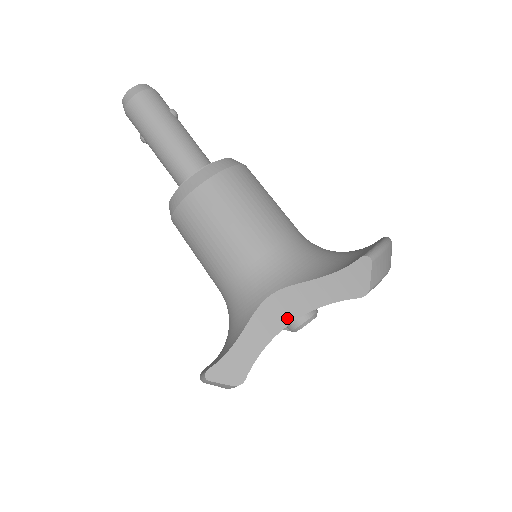
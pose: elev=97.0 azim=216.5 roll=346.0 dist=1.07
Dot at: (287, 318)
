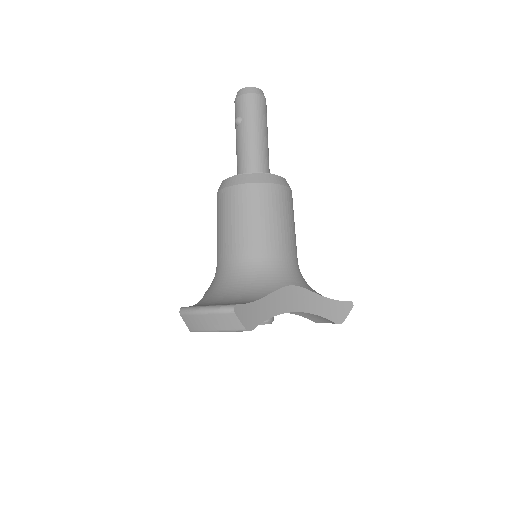
Dot at: (294, 307)
